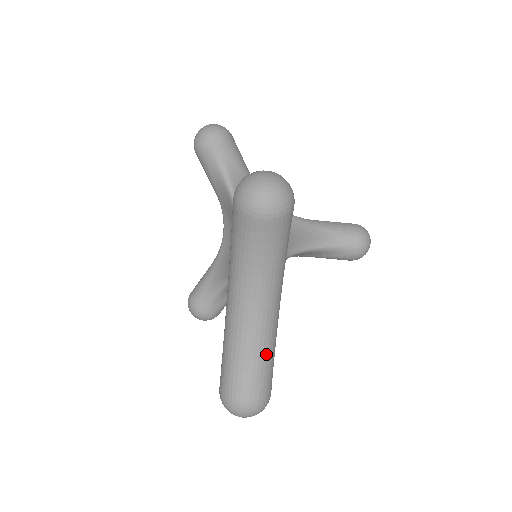
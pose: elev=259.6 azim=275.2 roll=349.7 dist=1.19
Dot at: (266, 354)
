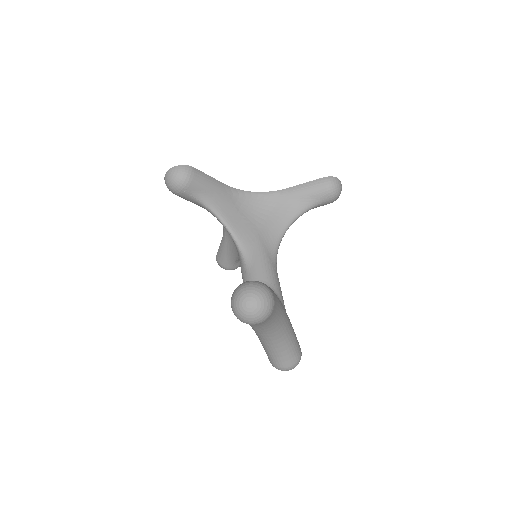
Dot at: (290, 344)
